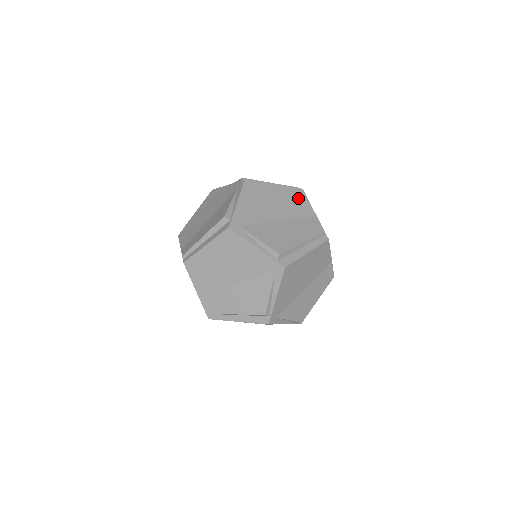
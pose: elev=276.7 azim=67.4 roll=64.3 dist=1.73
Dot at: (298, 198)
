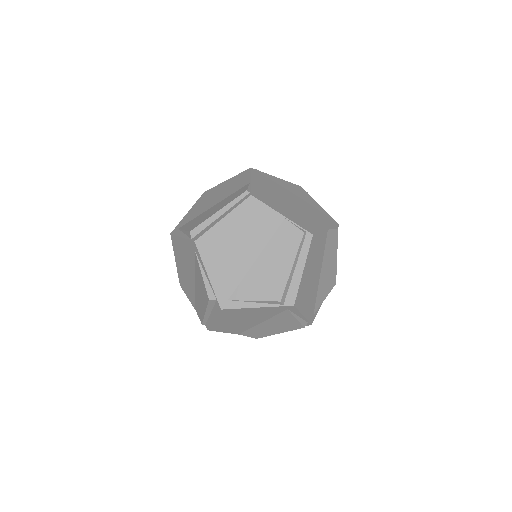
Dot at: (255, 212)
